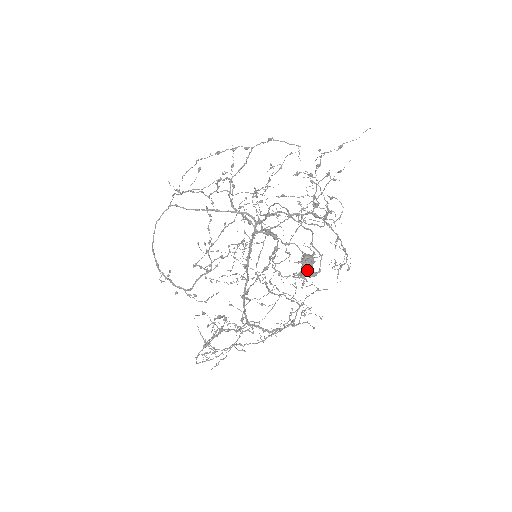
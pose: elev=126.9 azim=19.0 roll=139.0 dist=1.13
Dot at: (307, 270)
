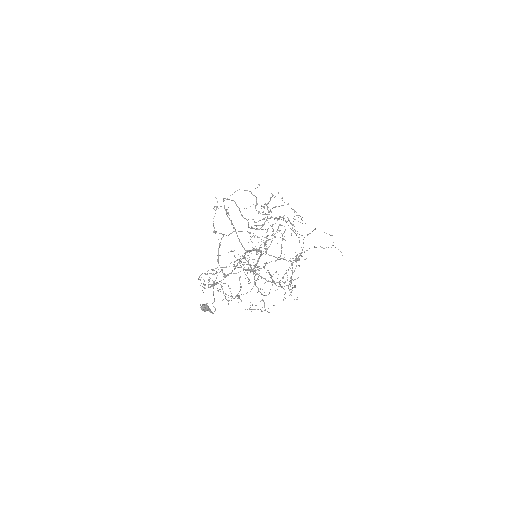
Dot at: occluded
